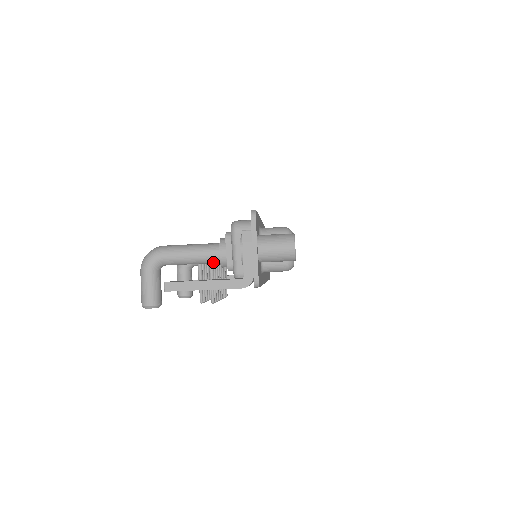
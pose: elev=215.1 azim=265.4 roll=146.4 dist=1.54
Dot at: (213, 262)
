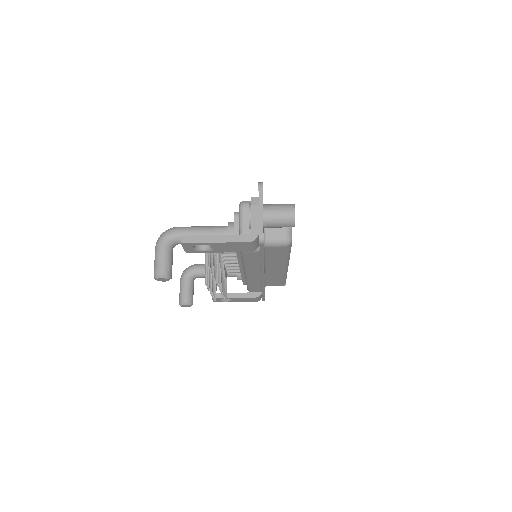
Dot at: occluded
